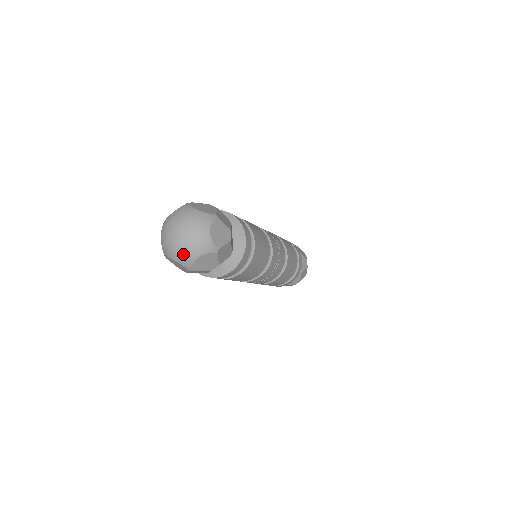
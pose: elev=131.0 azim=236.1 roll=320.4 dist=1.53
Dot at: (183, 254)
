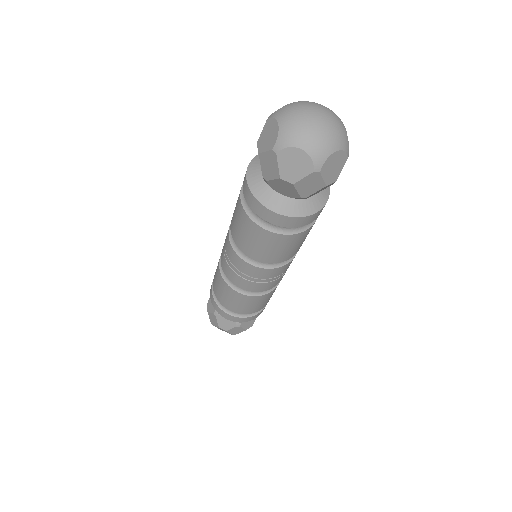
Dot at: (297, 129)
